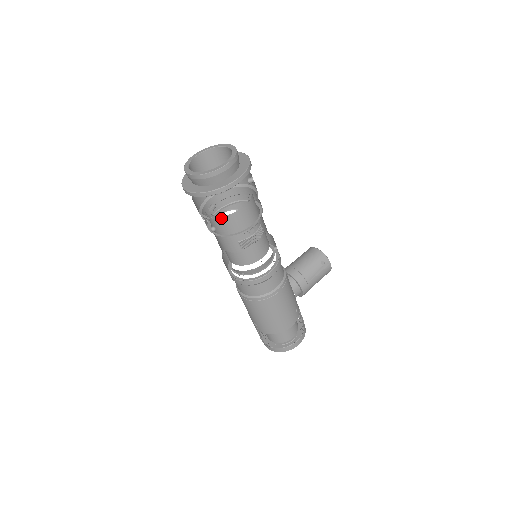
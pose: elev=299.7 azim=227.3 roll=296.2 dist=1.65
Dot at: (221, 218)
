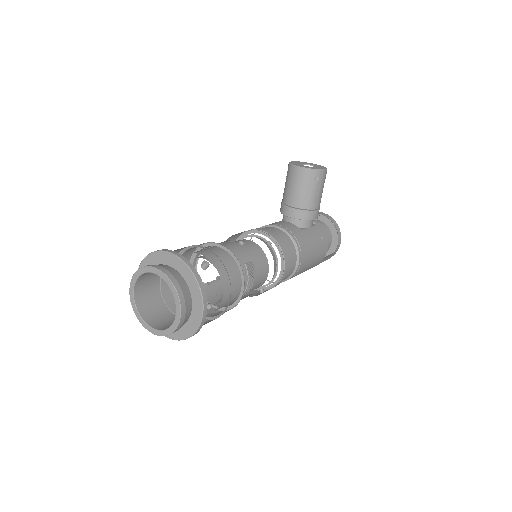
Dot at: occluded
